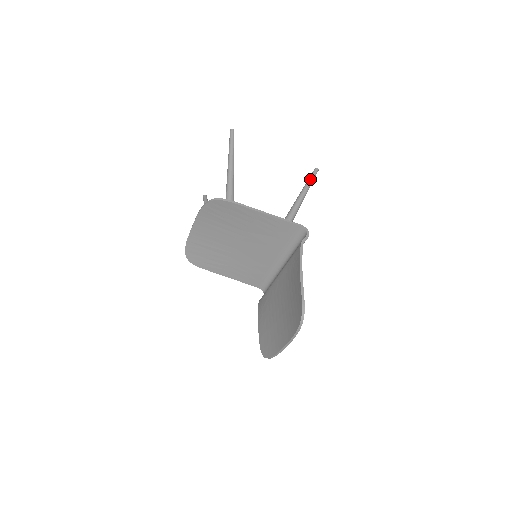
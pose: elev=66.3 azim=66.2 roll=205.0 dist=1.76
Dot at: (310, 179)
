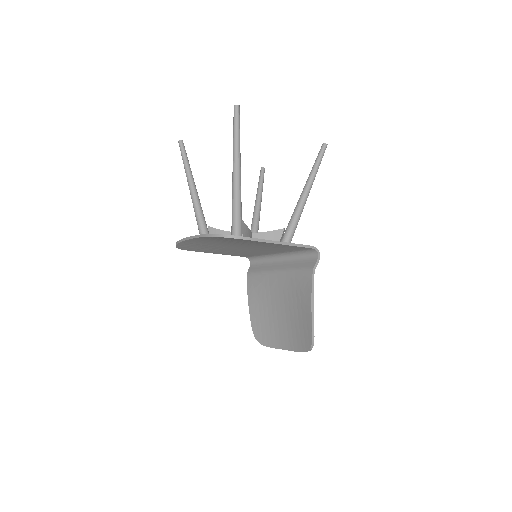
Dot at: (318, 162)
